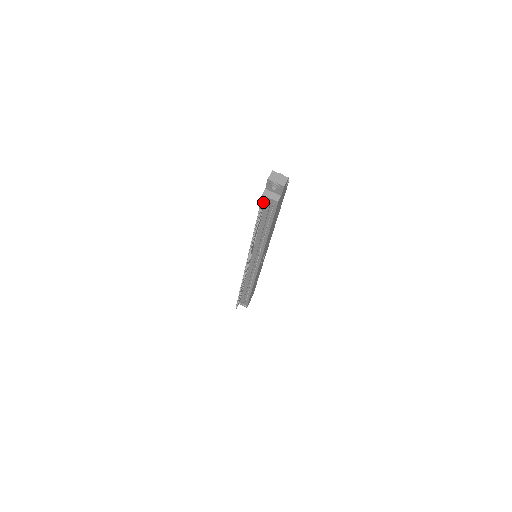
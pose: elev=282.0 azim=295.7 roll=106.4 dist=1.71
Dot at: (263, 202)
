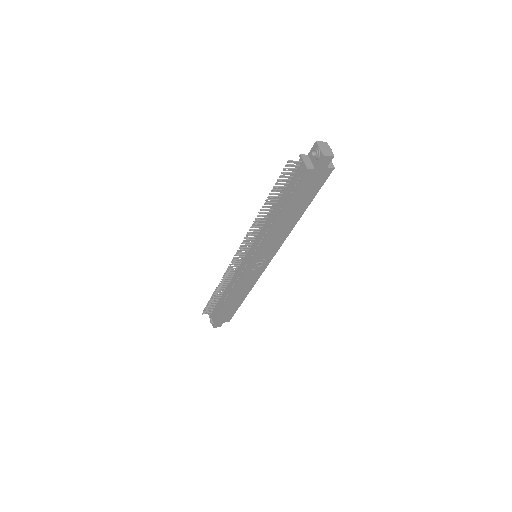
Dot at: (295, 161)
